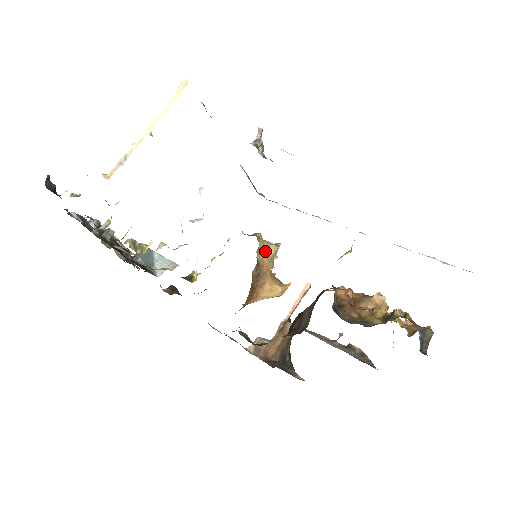
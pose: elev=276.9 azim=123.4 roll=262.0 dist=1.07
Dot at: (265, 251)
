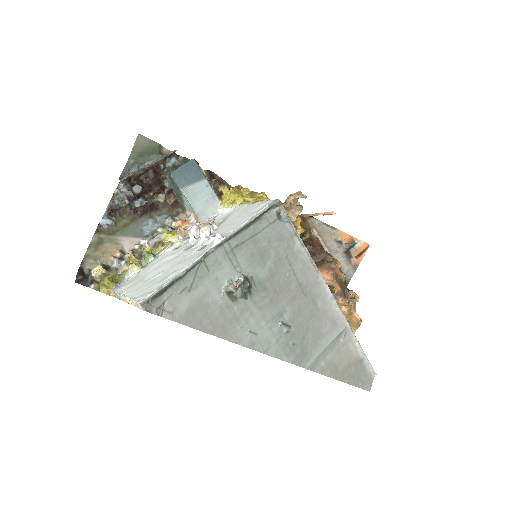
Dot at: occluded
